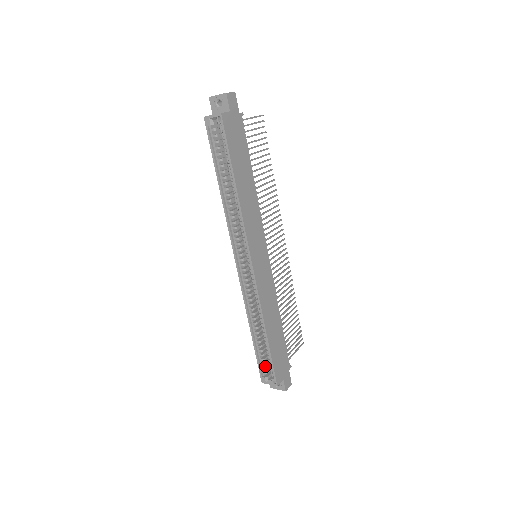
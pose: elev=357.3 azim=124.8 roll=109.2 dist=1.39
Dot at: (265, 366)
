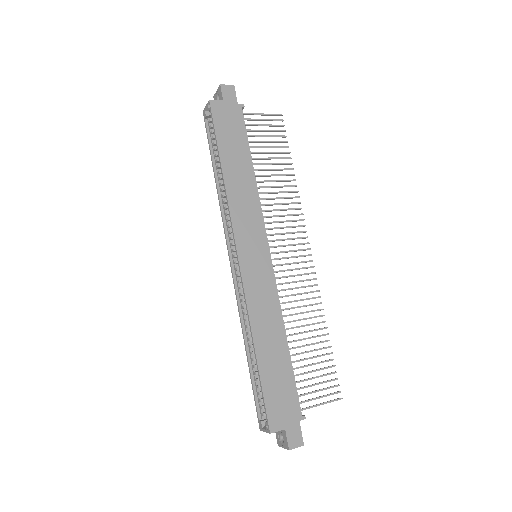
Dot at: (263, 405)
